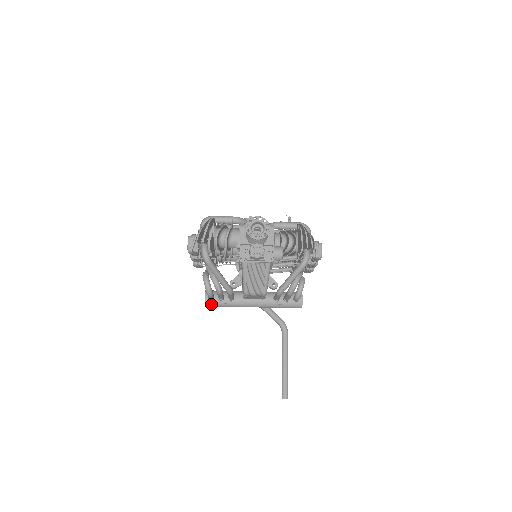
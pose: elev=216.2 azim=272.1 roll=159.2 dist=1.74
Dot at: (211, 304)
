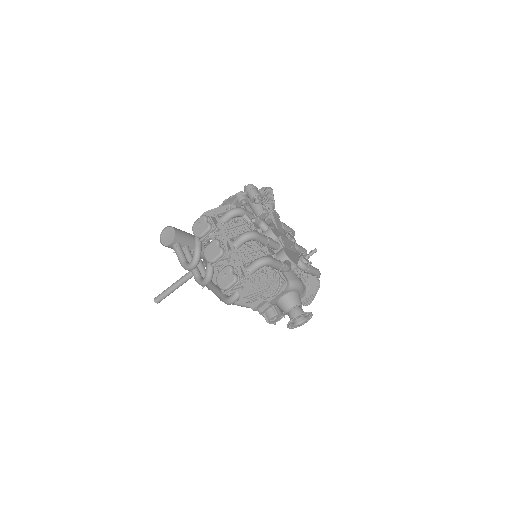
Dot at: occluded
